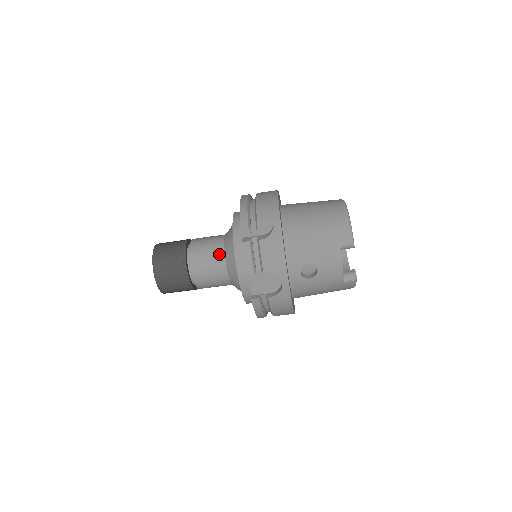
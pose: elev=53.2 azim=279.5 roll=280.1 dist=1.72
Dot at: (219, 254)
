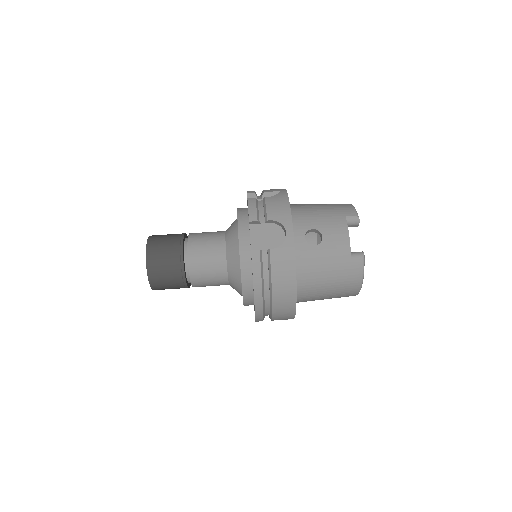
Dot at: (219, 235)
